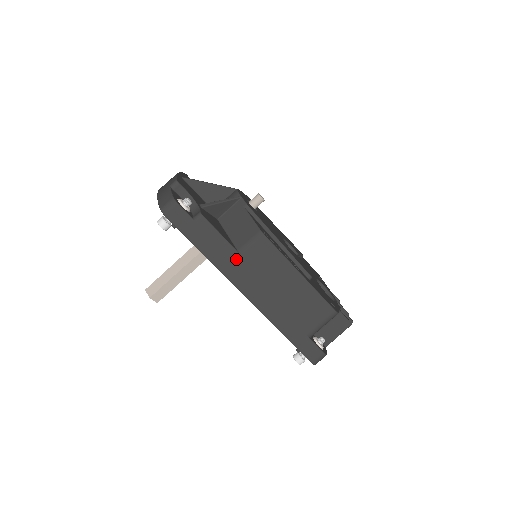
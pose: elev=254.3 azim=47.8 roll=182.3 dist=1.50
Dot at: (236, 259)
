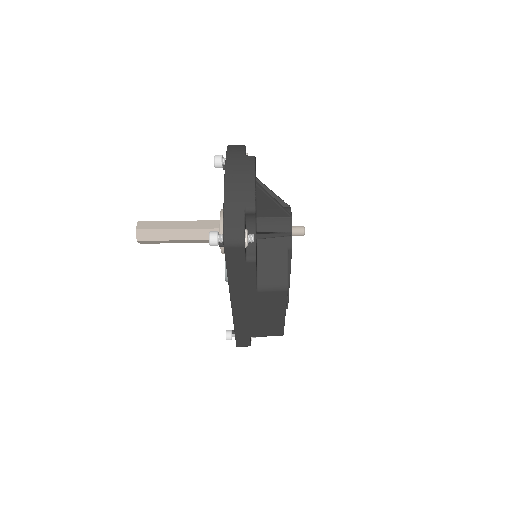
Dot at: (250, 291)
